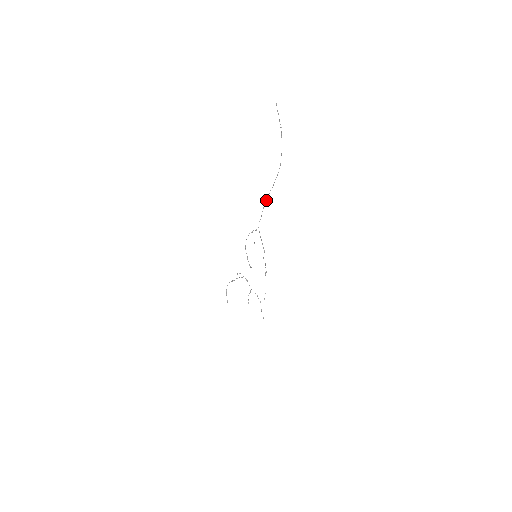
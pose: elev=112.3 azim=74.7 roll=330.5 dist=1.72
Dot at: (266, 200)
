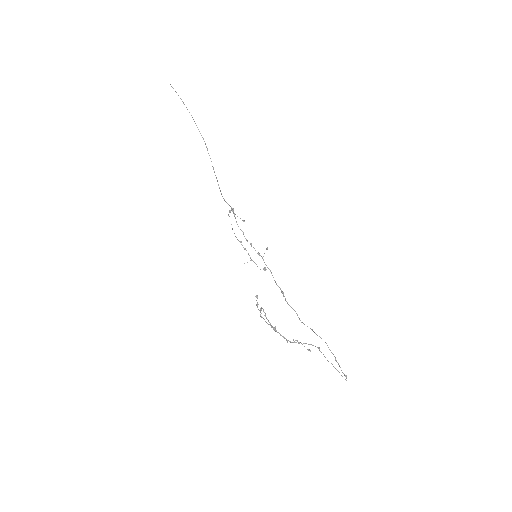
Dot at: occluded
